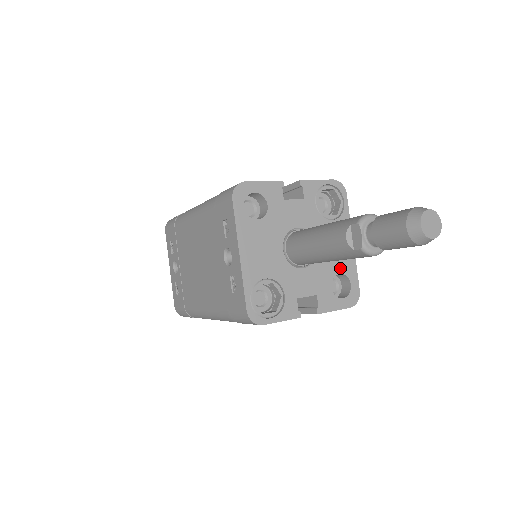
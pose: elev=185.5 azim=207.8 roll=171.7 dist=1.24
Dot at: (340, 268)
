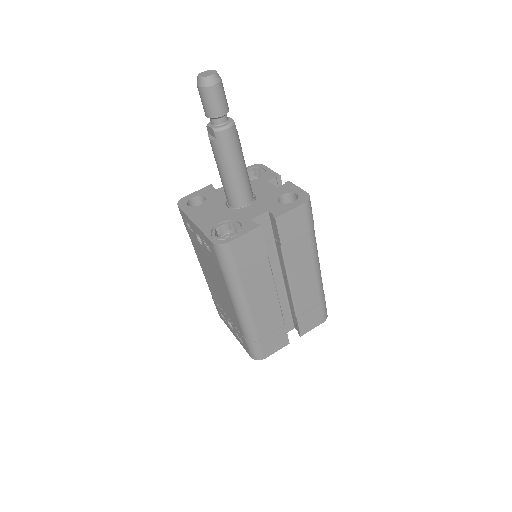
Dot at: (281, 192)
